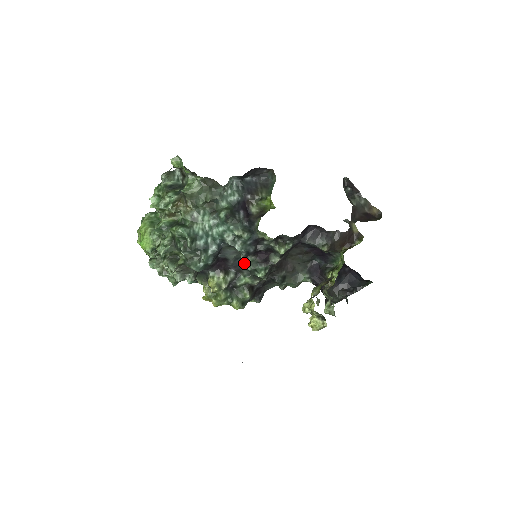
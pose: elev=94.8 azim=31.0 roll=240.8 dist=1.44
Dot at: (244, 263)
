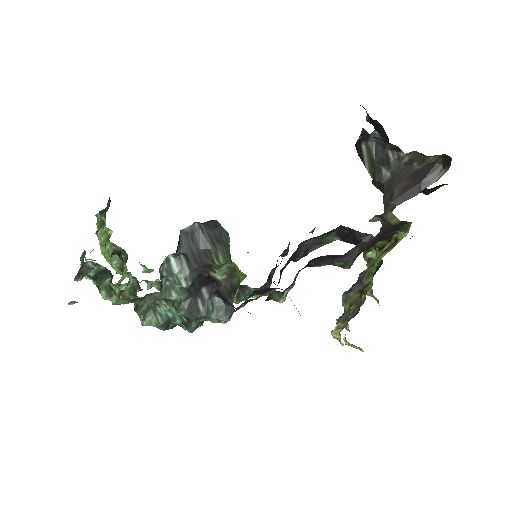
Dot at: occluded
